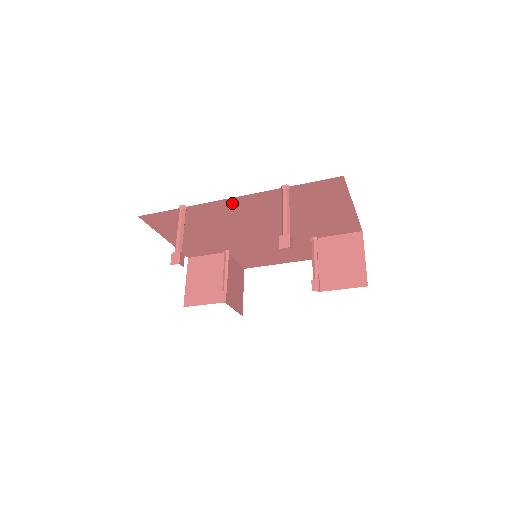
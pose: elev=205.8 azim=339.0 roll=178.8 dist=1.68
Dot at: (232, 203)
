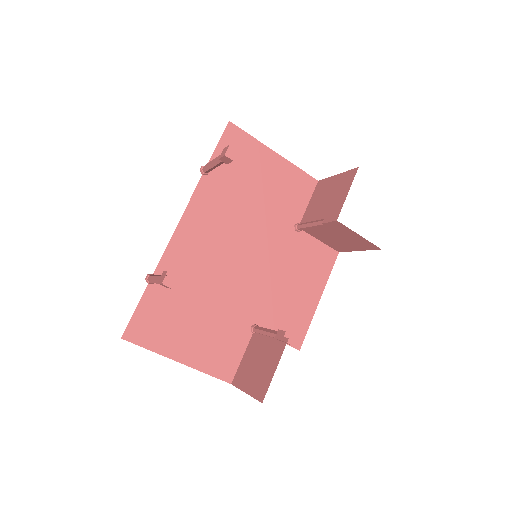
Dot at: (185, 232)
